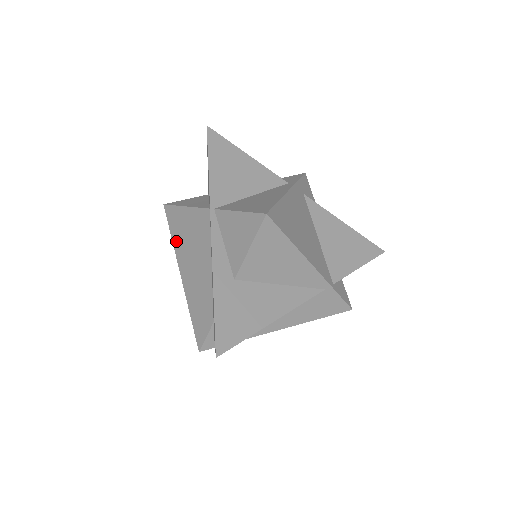
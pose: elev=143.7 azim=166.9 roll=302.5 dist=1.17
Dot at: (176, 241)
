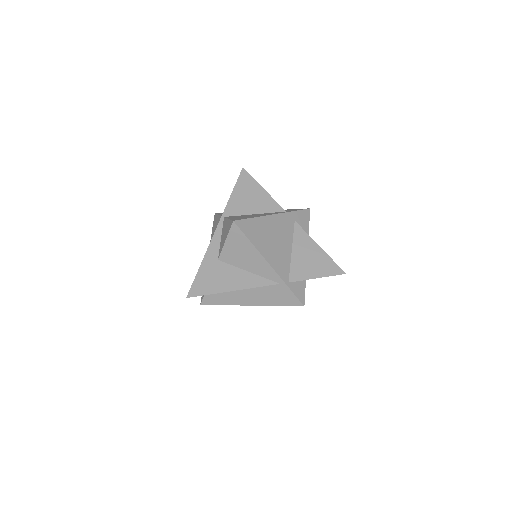
Dot at: (212, 236)
